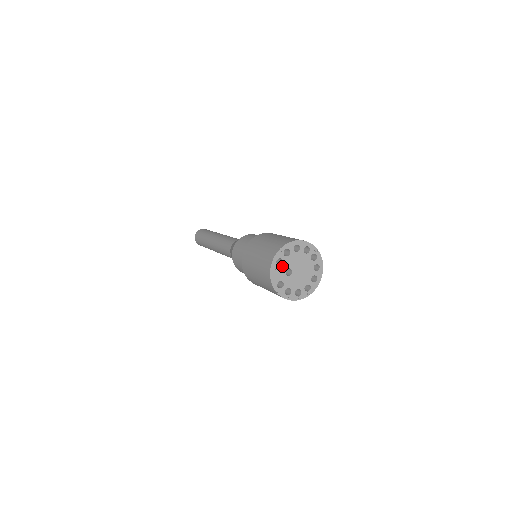
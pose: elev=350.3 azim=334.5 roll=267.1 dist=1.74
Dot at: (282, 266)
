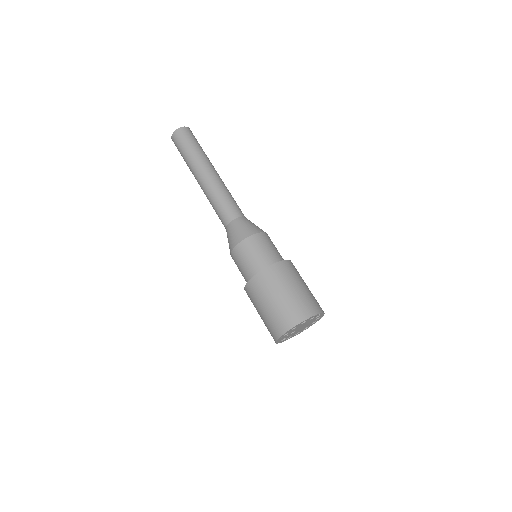
Dot at: (288, 334)
